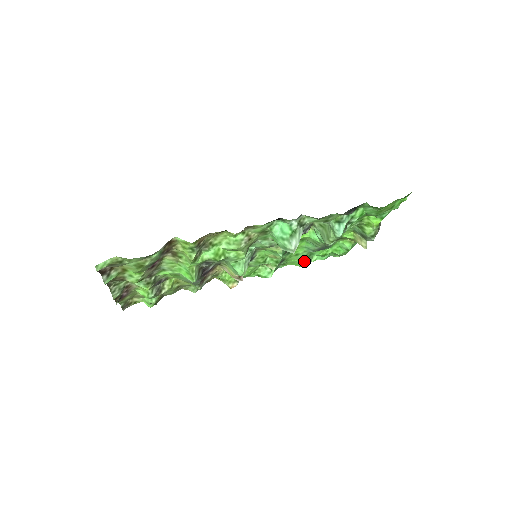
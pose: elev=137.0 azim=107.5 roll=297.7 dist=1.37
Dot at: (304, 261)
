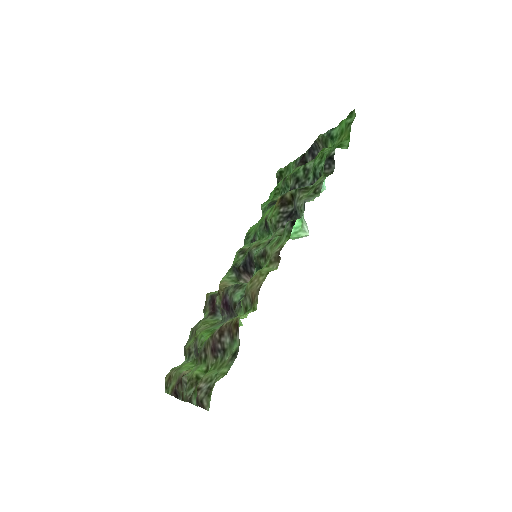
Dot at: occluded
